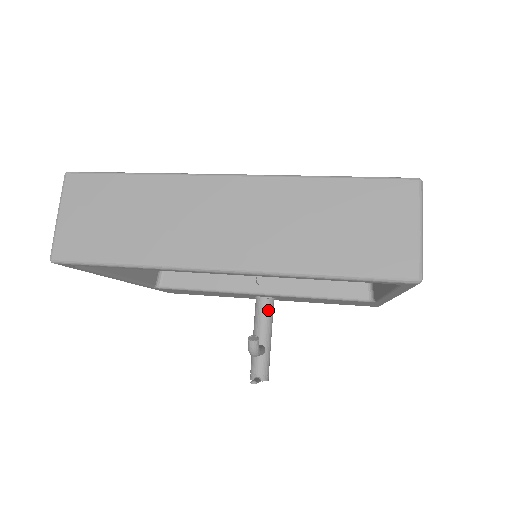
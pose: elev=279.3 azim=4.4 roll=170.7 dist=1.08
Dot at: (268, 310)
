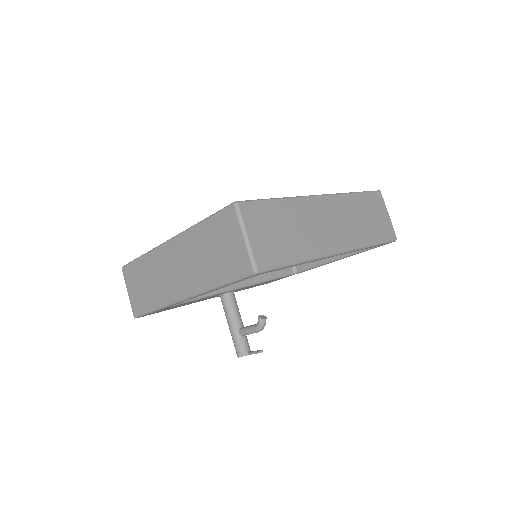
Dot at: (236, 301)
